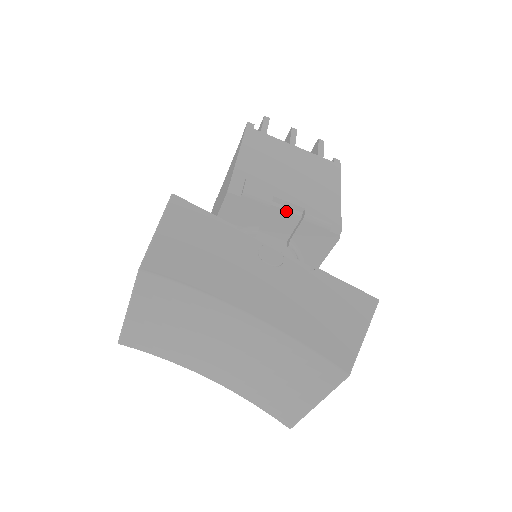
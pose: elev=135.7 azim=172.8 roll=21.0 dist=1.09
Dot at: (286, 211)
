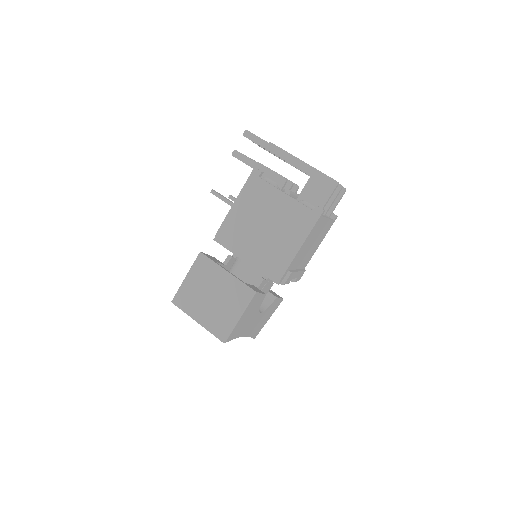
Dot at: occluded
